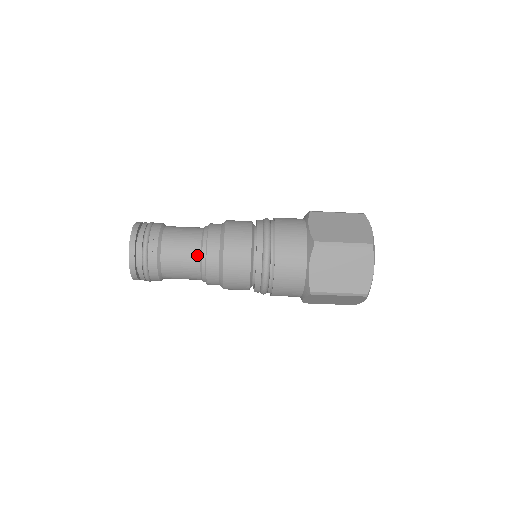
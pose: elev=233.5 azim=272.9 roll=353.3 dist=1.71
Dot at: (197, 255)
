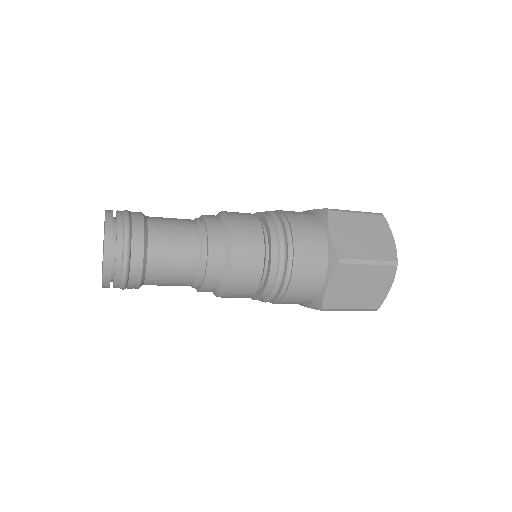
Dot at: occluded
